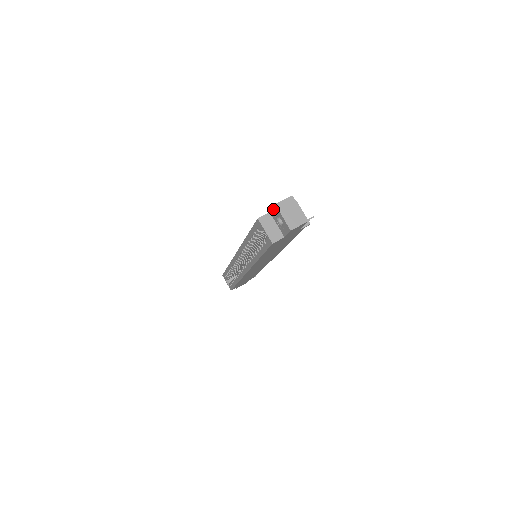
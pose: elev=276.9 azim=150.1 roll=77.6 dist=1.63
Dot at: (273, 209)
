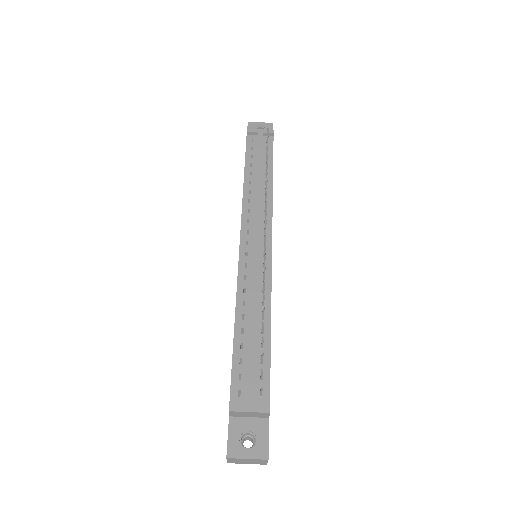
Dot at: occluded
